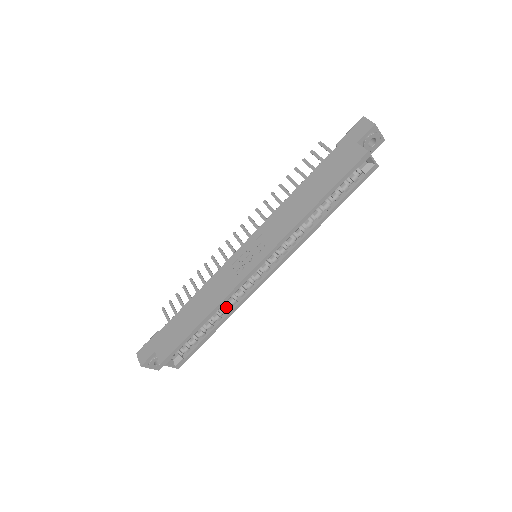
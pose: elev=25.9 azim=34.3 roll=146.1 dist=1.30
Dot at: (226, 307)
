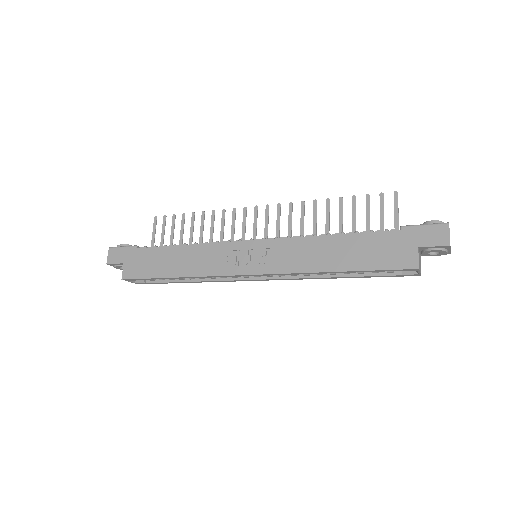
Dot at: occluded
